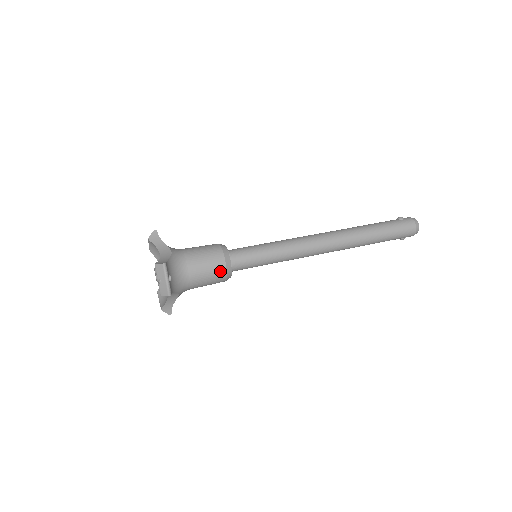
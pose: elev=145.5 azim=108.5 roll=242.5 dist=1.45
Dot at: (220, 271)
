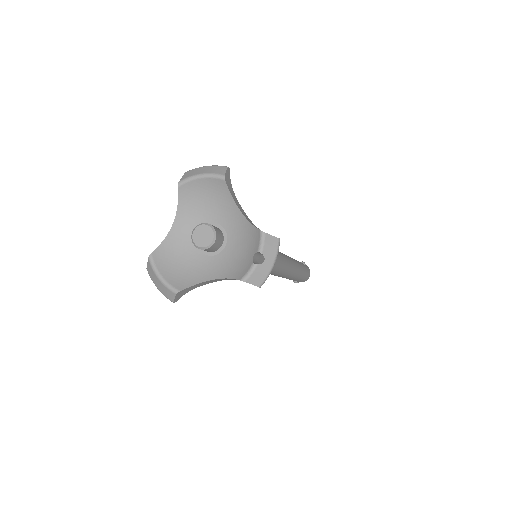
Dot at: occluded
